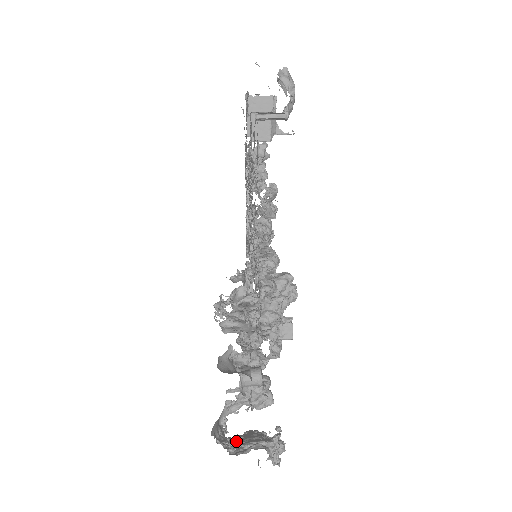
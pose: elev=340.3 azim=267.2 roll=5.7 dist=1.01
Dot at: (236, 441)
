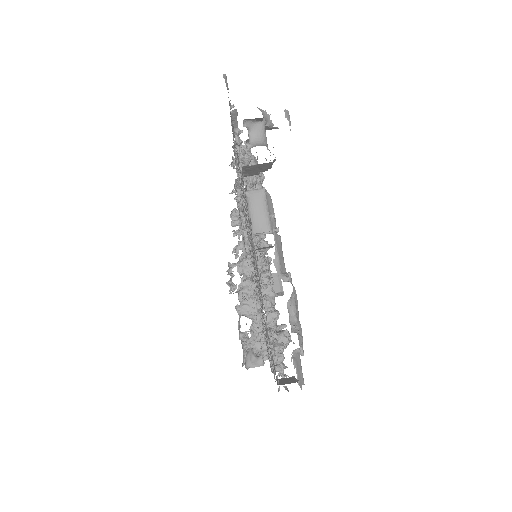
Dot at: occluded
